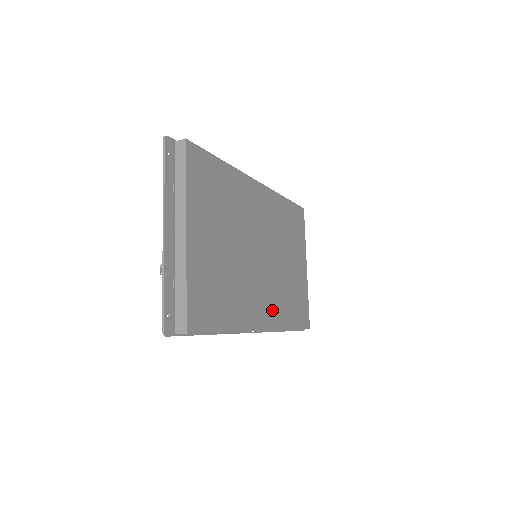
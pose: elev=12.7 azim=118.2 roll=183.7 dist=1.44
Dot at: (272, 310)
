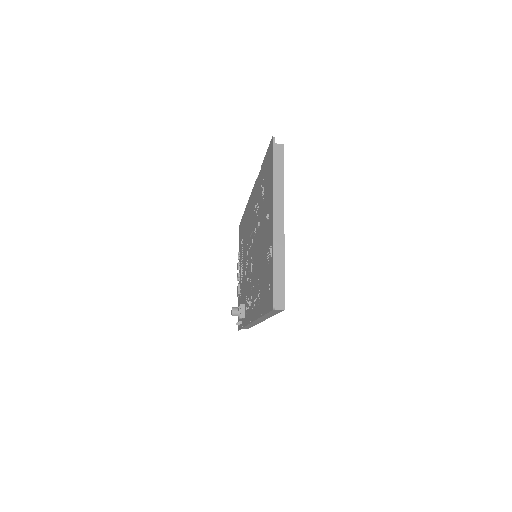
Dot at: occluded
